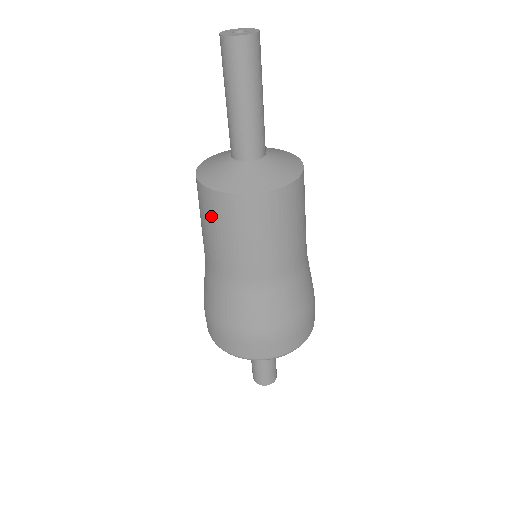
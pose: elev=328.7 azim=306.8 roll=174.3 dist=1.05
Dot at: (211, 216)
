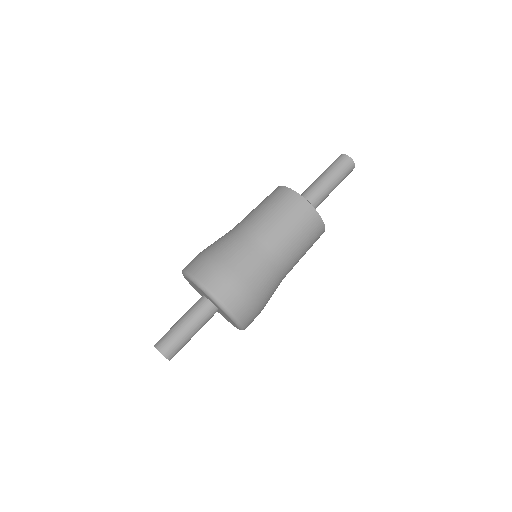
Dot at: (265, 198)
